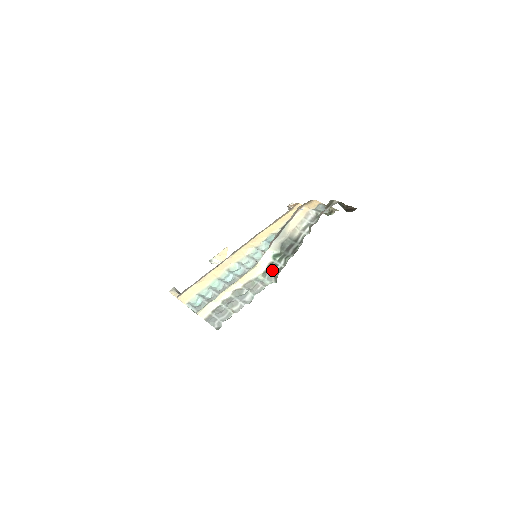
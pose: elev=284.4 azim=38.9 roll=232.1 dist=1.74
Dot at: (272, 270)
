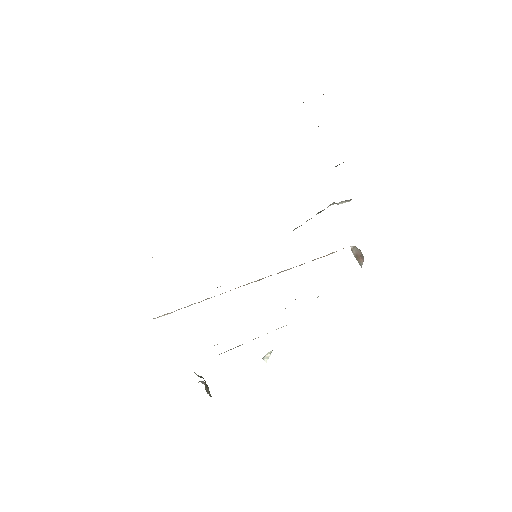
Dot at: occluded
